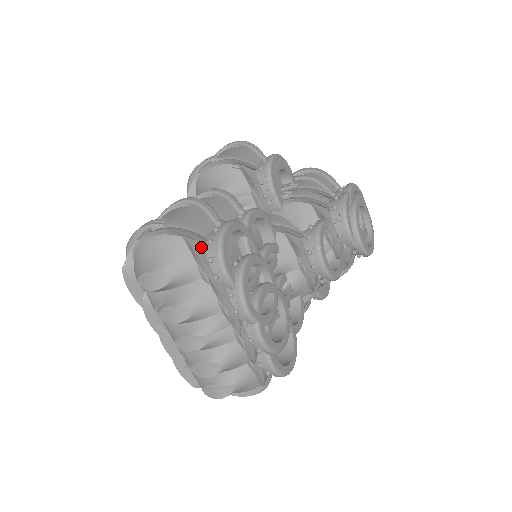
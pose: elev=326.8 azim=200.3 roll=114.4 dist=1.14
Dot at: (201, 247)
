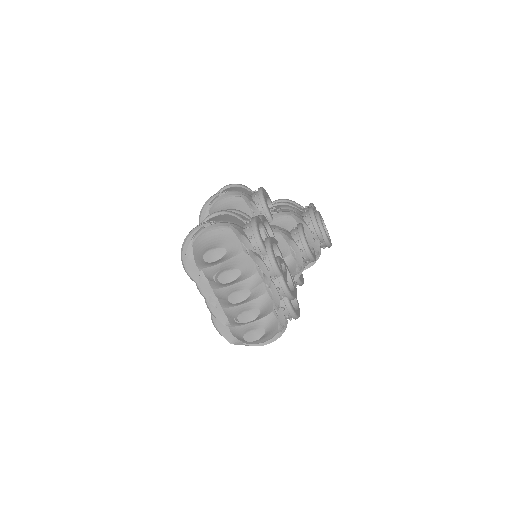
Dot at: (242, 231)
